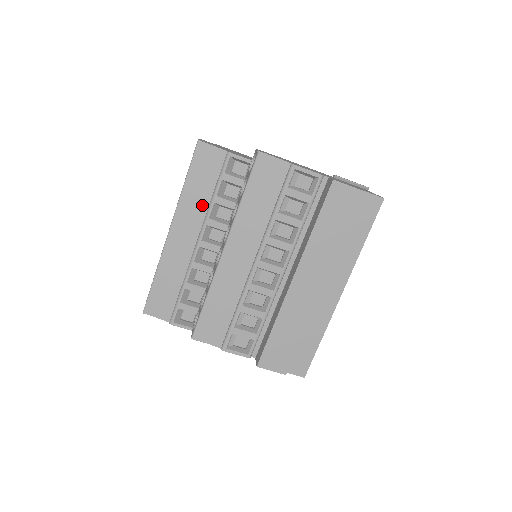
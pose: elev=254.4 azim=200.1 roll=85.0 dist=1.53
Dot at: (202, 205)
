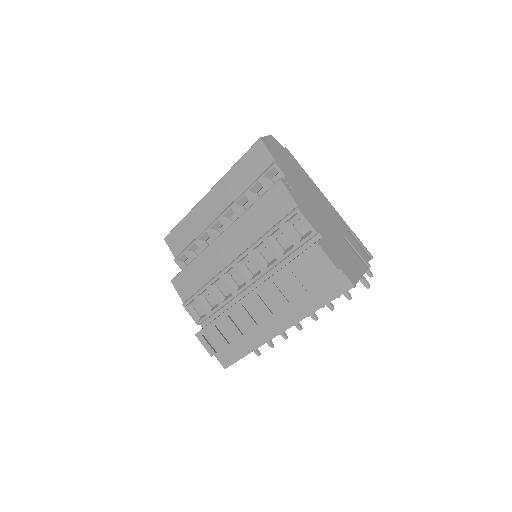
Dot at: (237, 190)
